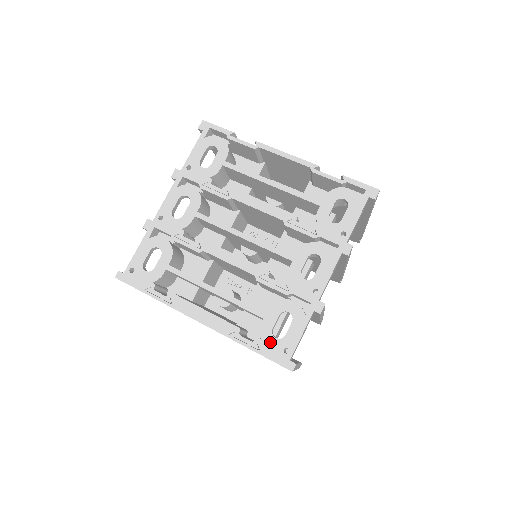
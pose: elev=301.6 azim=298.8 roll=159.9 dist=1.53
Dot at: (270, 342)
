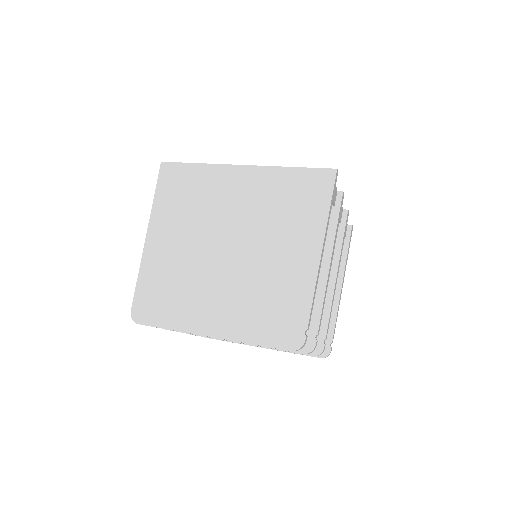
Dot at: occluded
